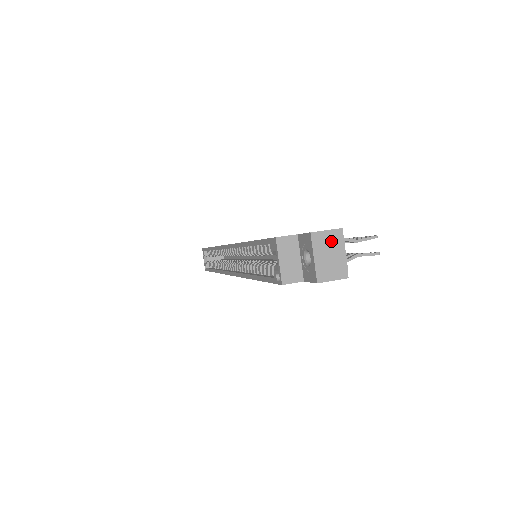
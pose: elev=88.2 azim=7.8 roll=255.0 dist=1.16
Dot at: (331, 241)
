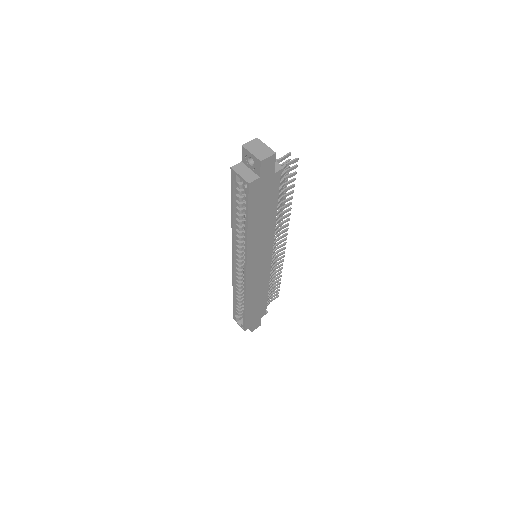
Dot at: (255, 144)
